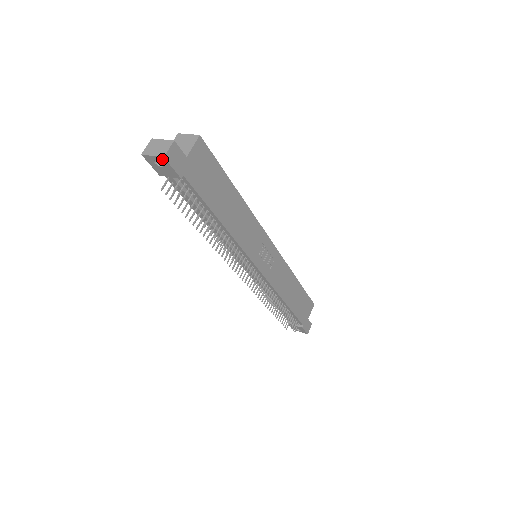
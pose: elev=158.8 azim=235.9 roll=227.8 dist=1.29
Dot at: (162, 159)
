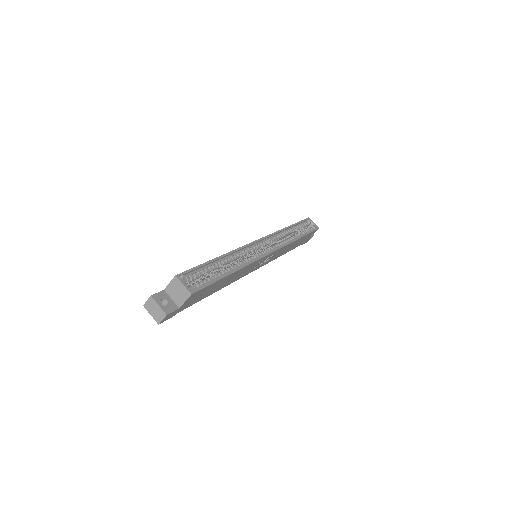
Dot at: (158, 321)
